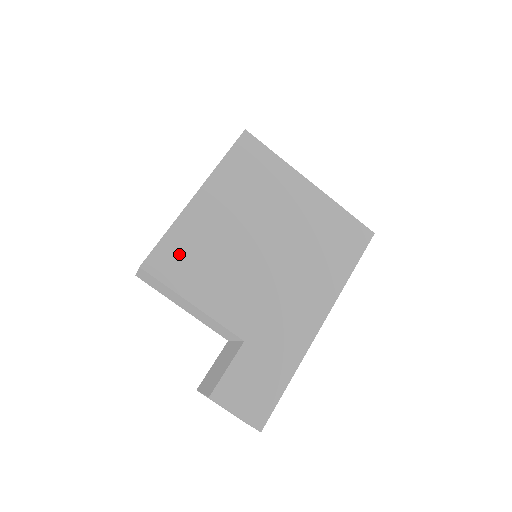
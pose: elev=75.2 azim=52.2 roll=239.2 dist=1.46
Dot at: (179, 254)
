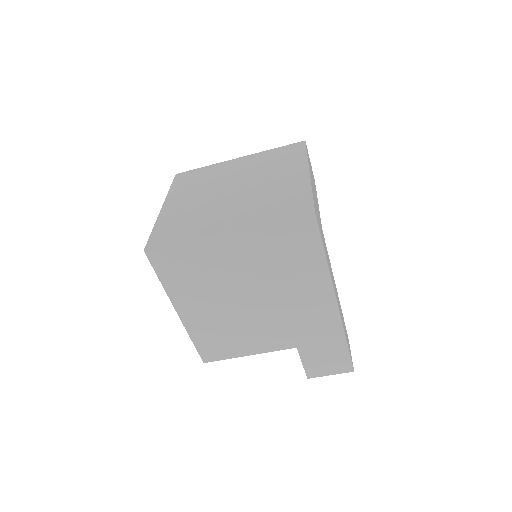
Dot at: (212, 344)
